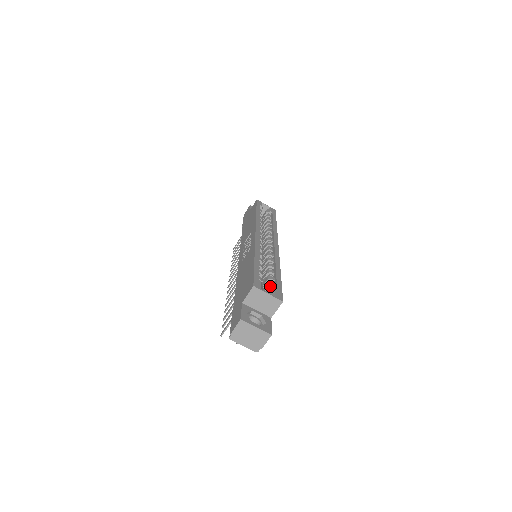
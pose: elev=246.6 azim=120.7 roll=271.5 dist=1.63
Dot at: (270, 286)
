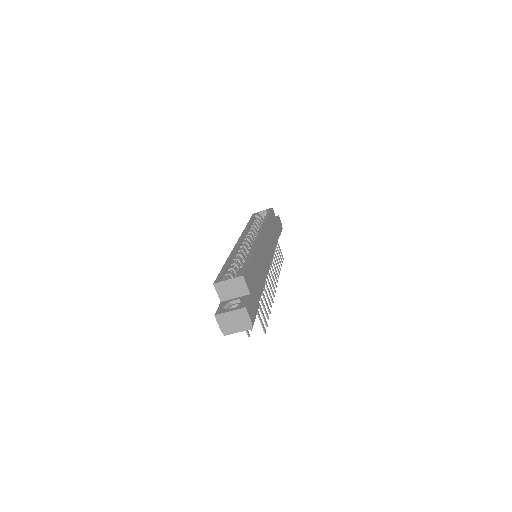
Dot at: occluded
